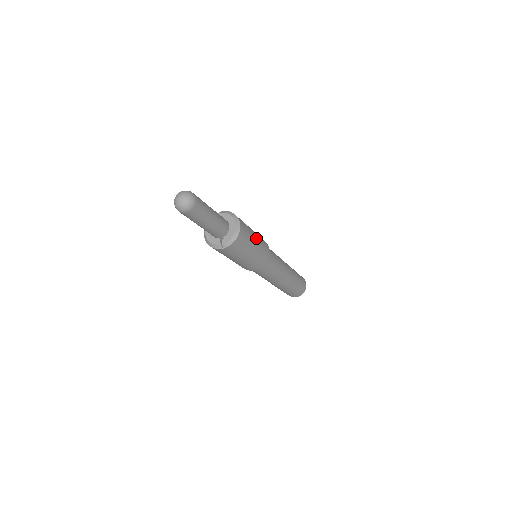
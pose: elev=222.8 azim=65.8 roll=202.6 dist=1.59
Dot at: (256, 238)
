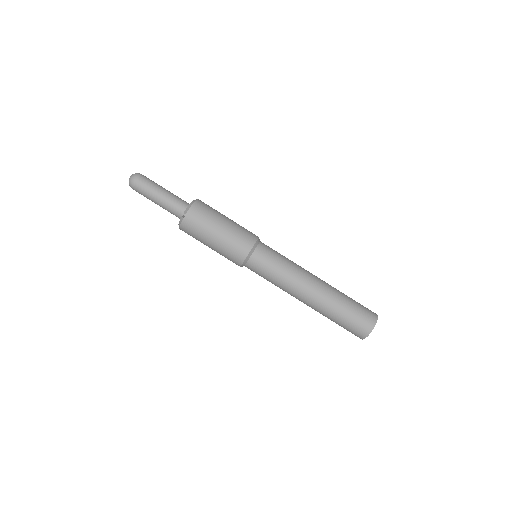
Dot at: (229, 219)
